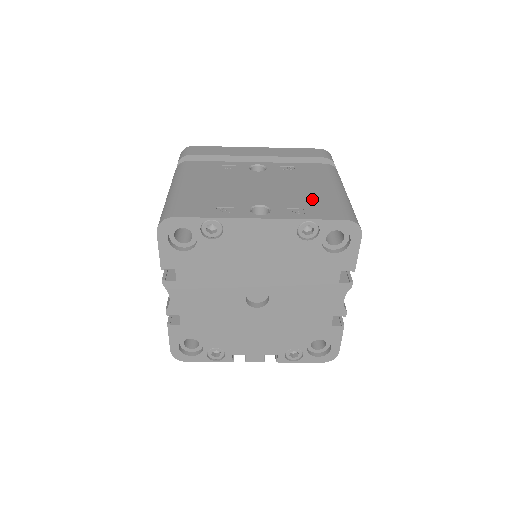
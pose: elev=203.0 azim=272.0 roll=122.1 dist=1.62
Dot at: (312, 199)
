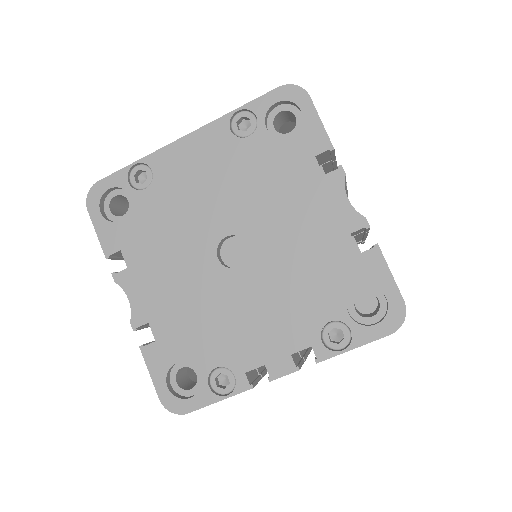
Dot at: occluded
